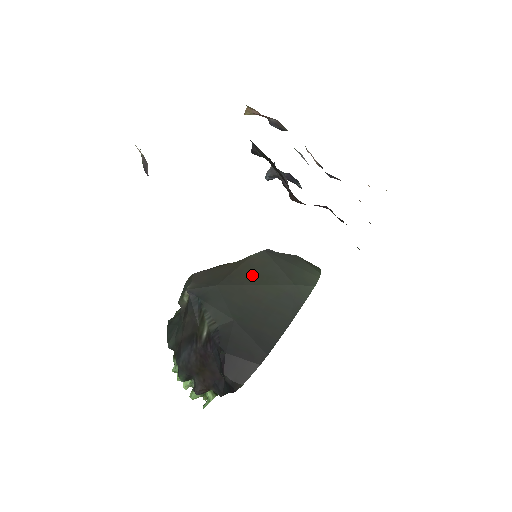
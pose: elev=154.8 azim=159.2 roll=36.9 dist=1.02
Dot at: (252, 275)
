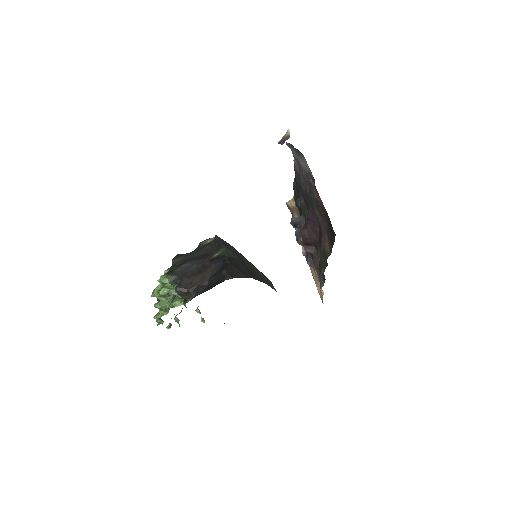
Dot at: occluded
